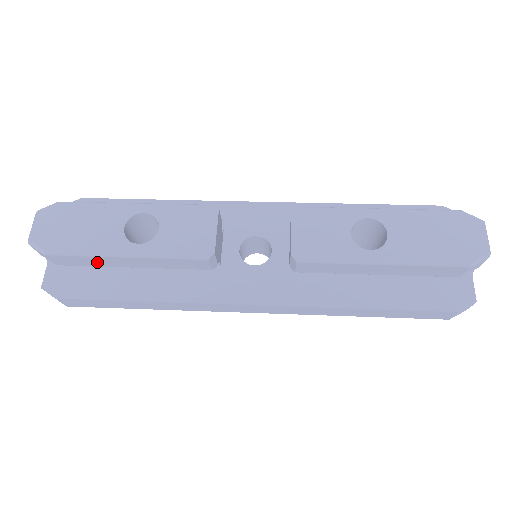
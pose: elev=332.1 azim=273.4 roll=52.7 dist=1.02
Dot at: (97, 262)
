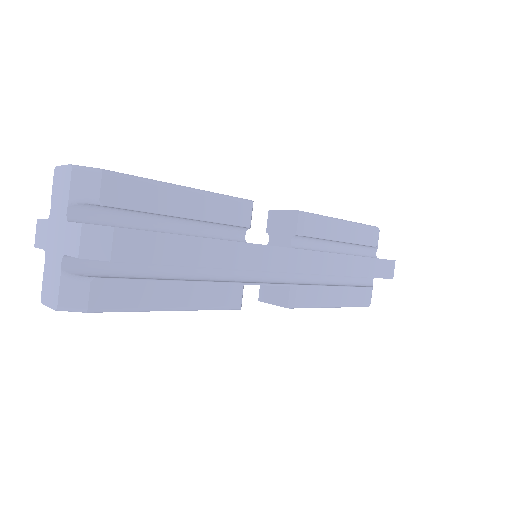
Dot at: (153, 200)
